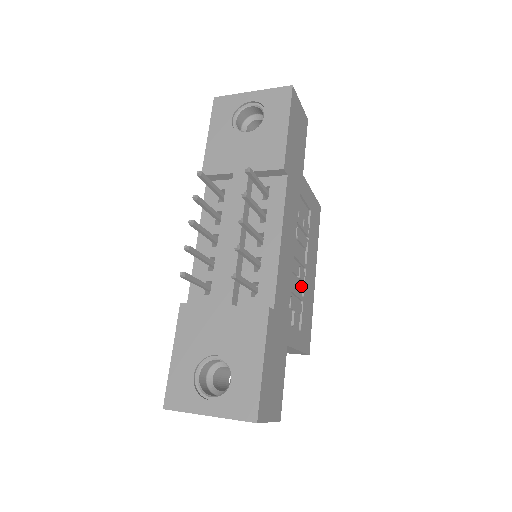
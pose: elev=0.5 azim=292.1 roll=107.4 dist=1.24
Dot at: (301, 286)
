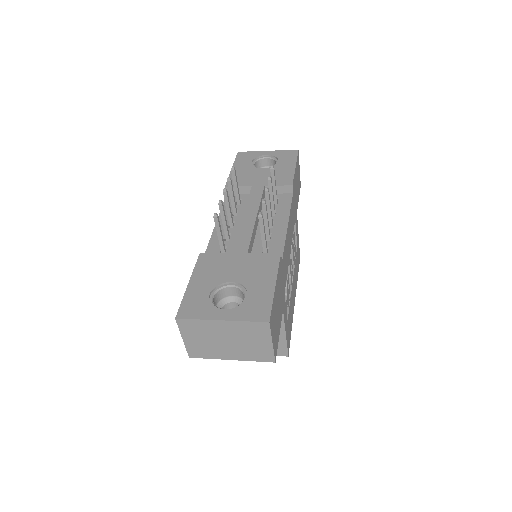
Dot at: occluded
